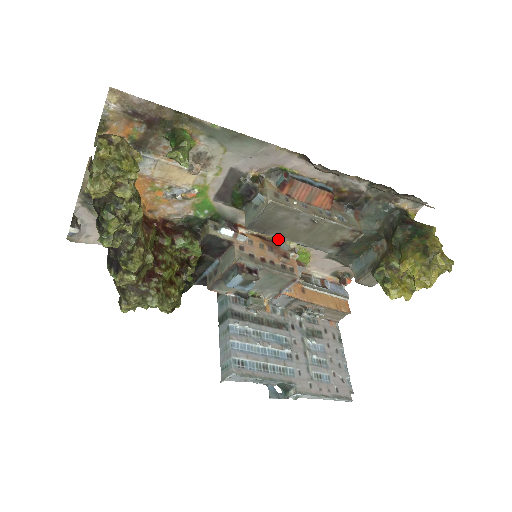
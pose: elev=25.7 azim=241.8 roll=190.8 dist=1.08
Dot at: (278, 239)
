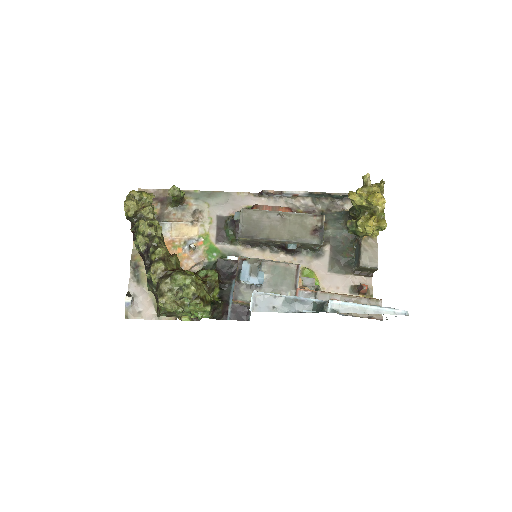
Dot at: occluded
